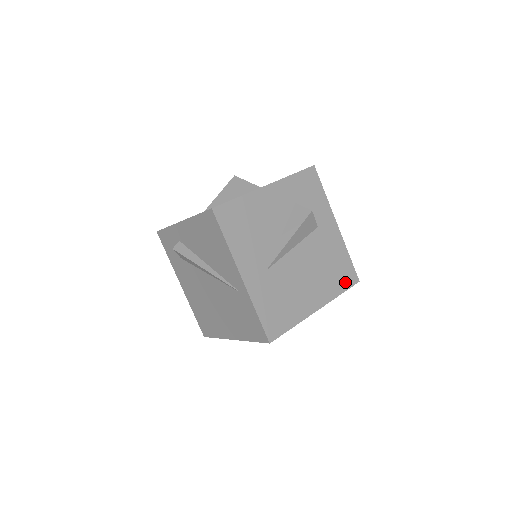
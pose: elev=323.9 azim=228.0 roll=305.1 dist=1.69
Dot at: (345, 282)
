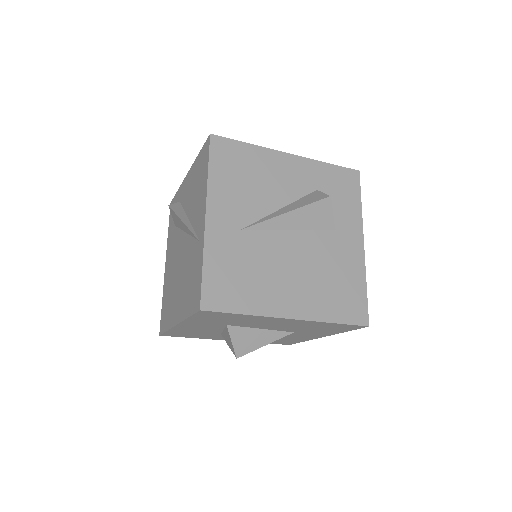
Dot at: (347, 313)
